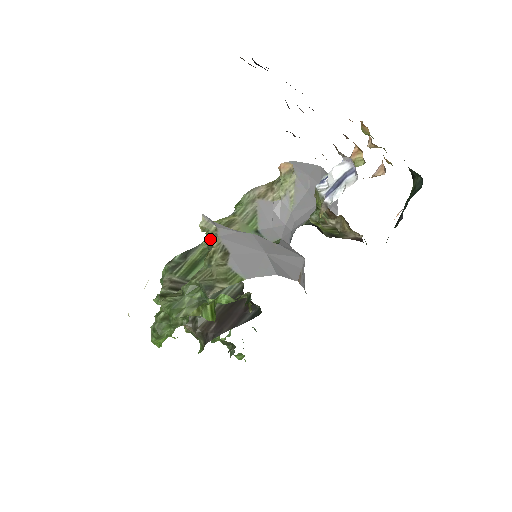
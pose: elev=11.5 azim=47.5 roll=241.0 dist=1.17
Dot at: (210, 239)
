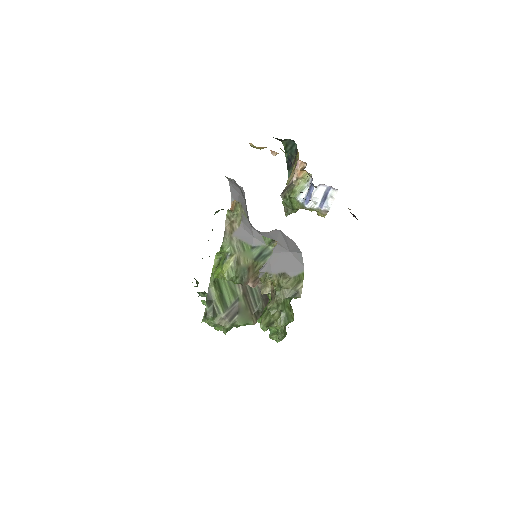
Dot at: (237, 279)
